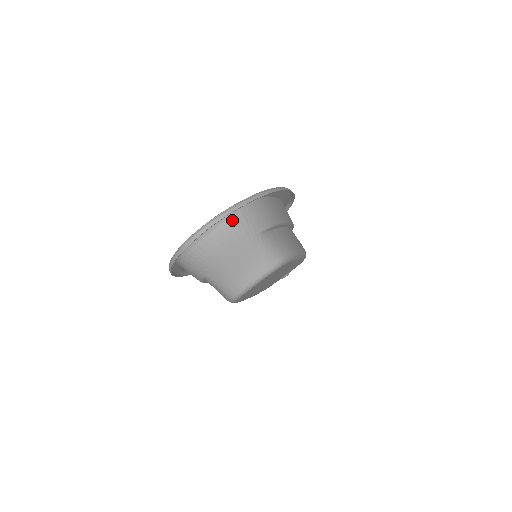
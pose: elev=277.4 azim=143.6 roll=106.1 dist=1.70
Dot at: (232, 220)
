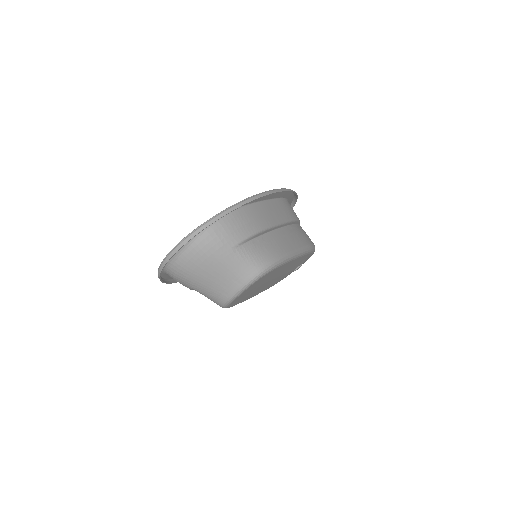
Dot at: (204, 238)
